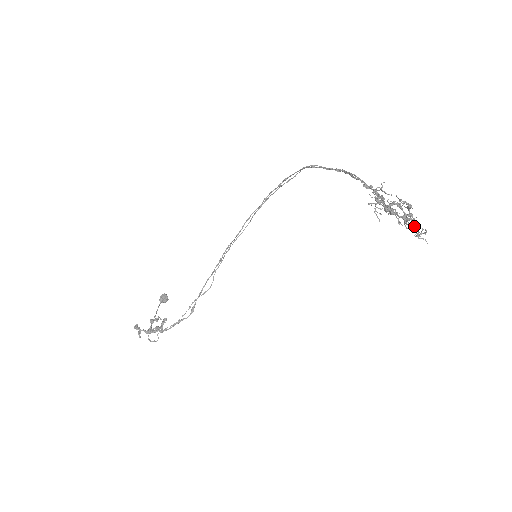
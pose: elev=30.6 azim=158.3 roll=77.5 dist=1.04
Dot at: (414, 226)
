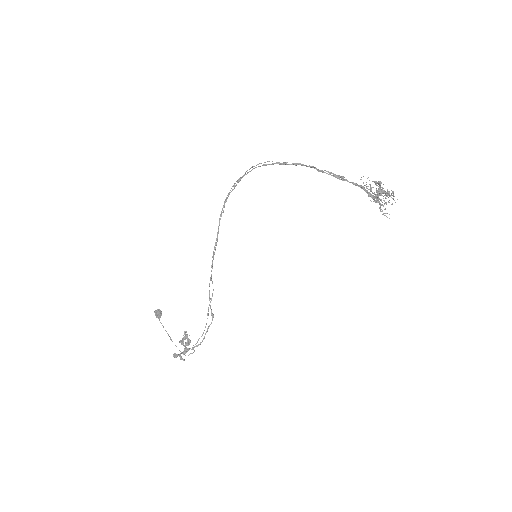
Dot at: (385, 193)
